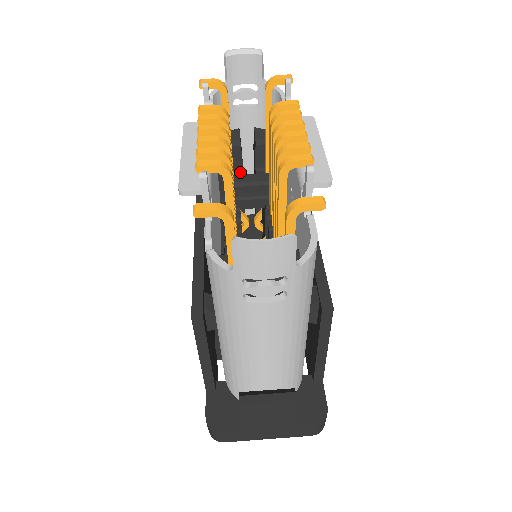
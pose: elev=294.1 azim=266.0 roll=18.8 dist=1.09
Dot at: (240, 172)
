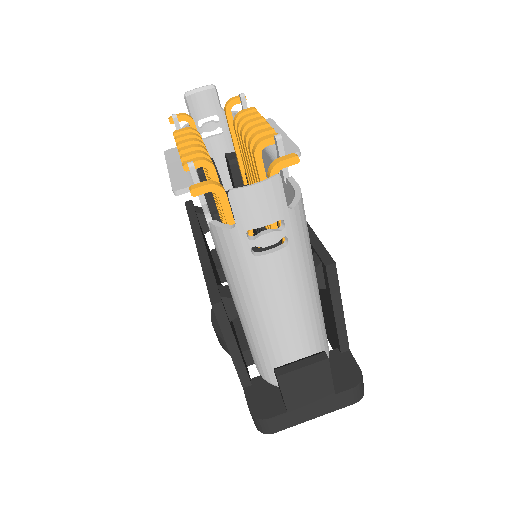
Dot at: occluded
